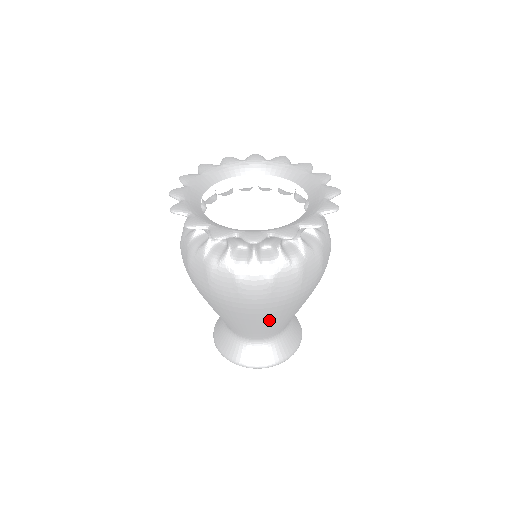
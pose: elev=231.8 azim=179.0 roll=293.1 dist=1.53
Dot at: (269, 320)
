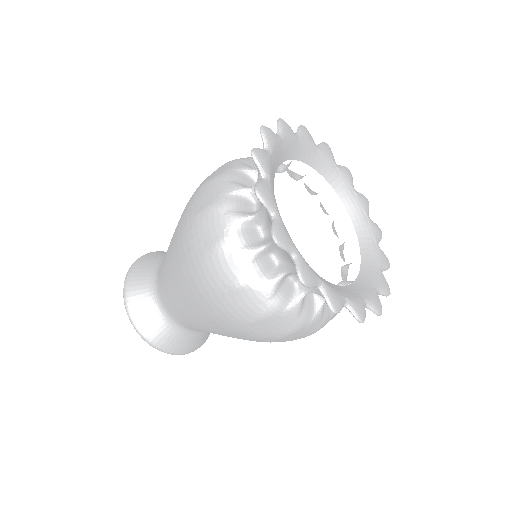
Dot at: (211, 327)
